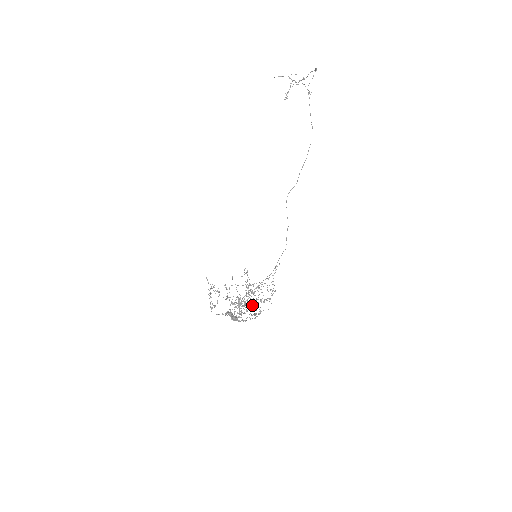
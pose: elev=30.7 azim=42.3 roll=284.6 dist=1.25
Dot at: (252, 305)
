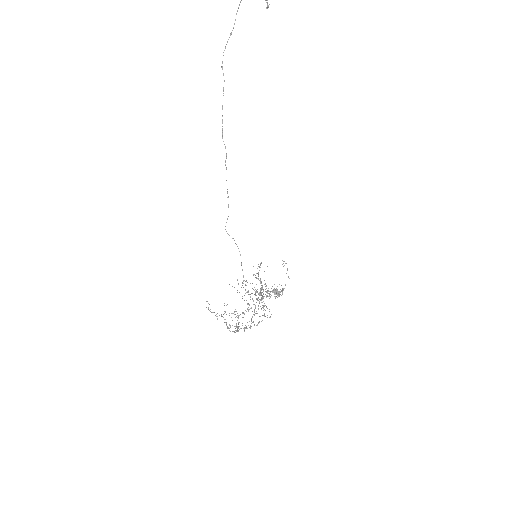
Dot at: occluded
